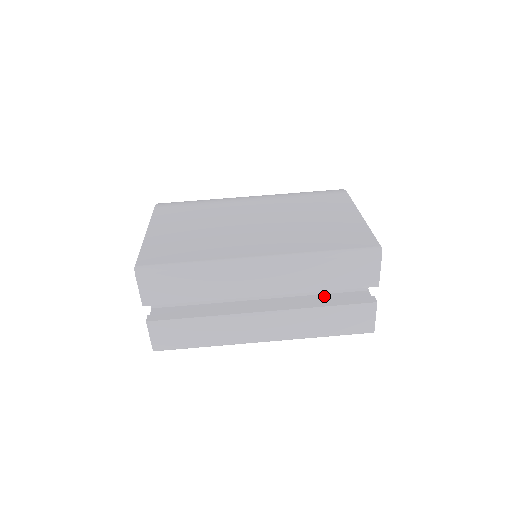
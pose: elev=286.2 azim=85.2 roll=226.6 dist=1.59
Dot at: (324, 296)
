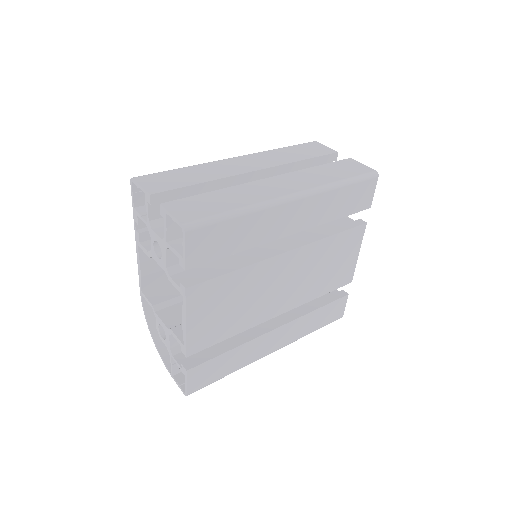
Dot at: occluded
